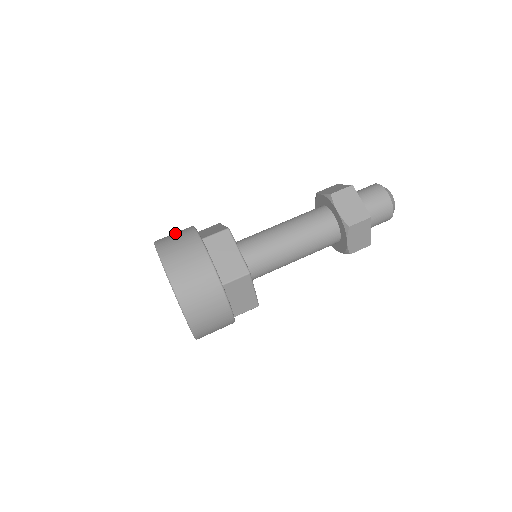
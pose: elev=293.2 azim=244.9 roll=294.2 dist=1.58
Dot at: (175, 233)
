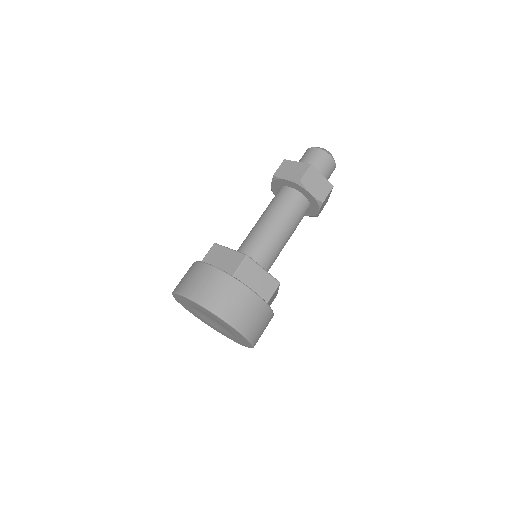
Dot at: occluded
